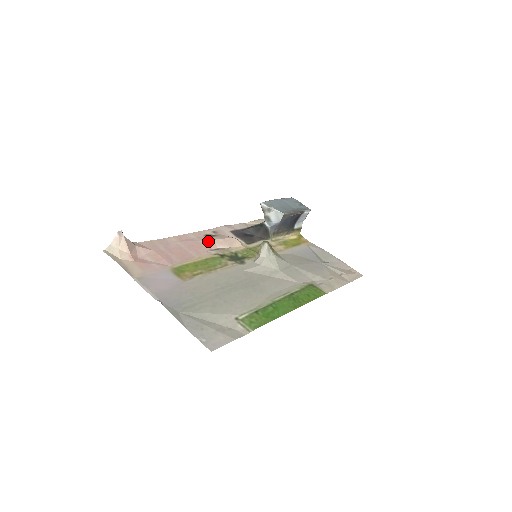
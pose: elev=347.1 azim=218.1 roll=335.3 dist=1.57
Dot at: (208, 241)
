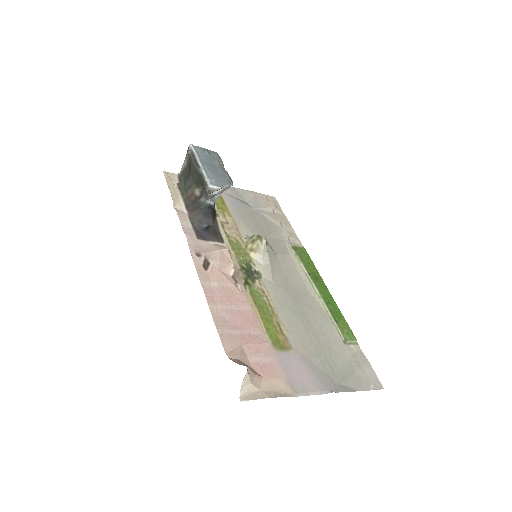
Dot at: (221, 276)
